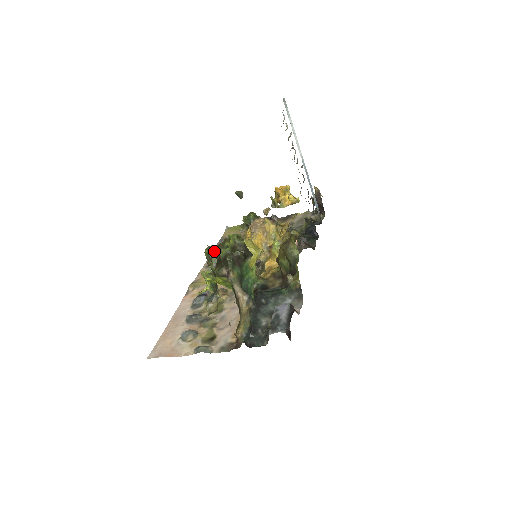
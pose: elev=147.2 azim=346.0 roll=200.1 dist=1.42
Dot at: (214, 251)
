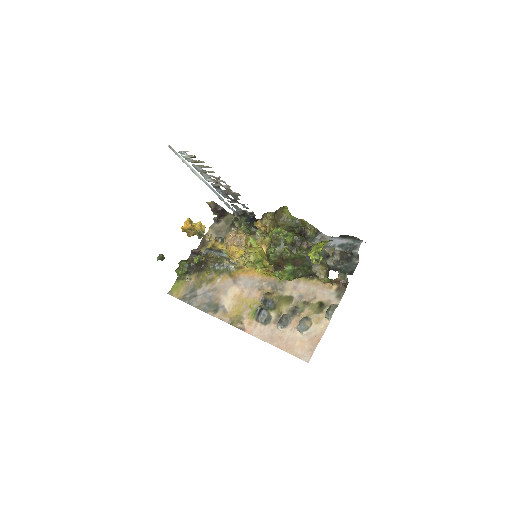
Dot at: (277, 249)
